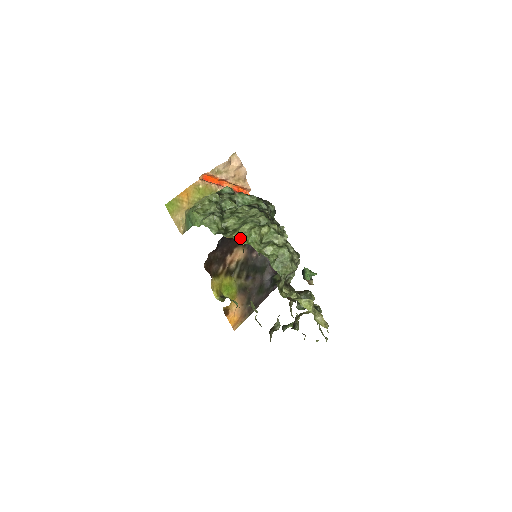
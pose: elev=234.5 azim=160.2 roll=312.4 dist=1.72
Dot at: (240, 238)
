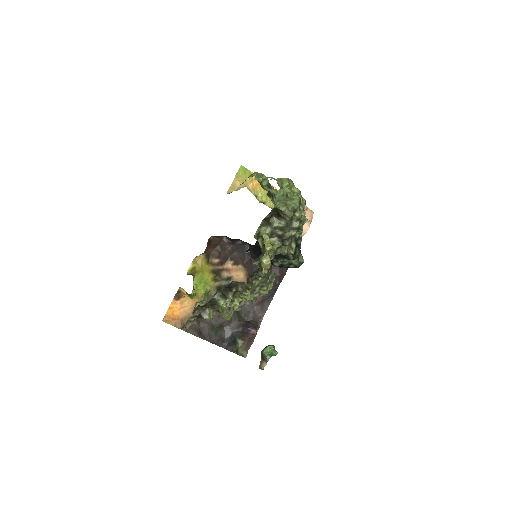
Dot at: occluded
